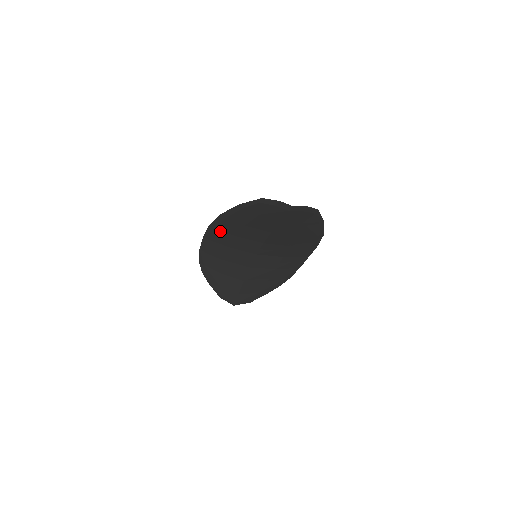
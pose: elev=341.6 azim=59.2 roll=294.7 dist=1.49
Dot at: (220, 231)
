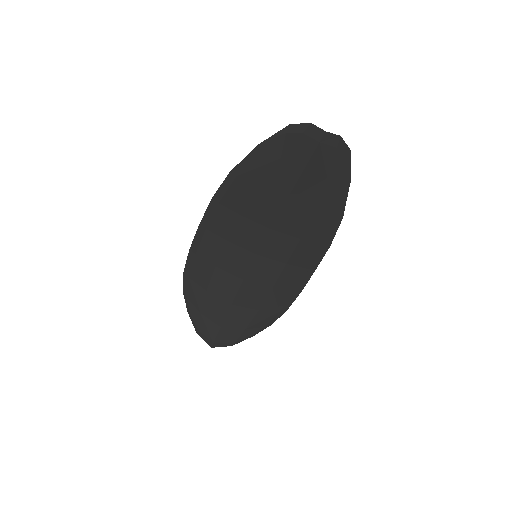
Dot at: (223, 207)
